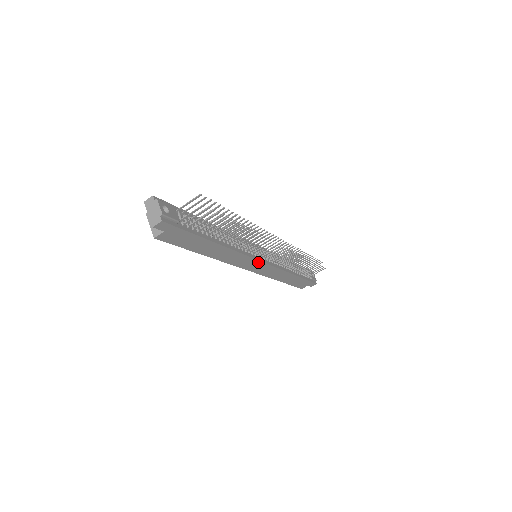
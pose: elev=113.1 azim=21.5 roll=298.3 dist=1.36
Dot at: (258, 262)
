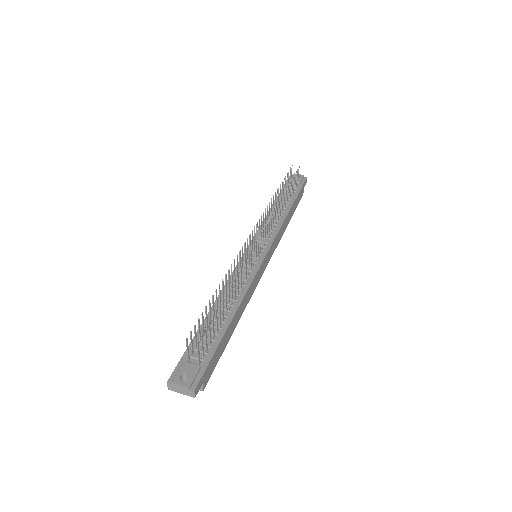
Dot at: (263, 262)
